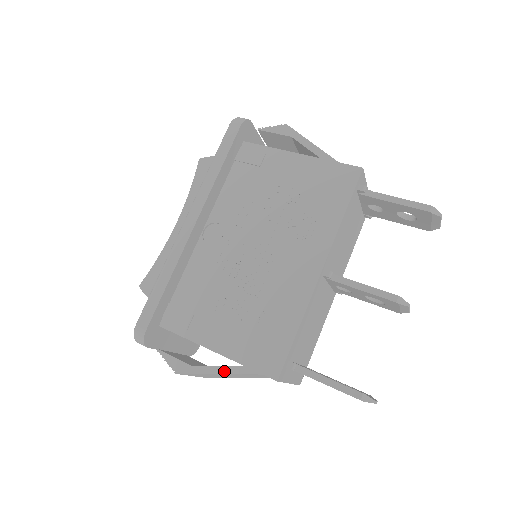
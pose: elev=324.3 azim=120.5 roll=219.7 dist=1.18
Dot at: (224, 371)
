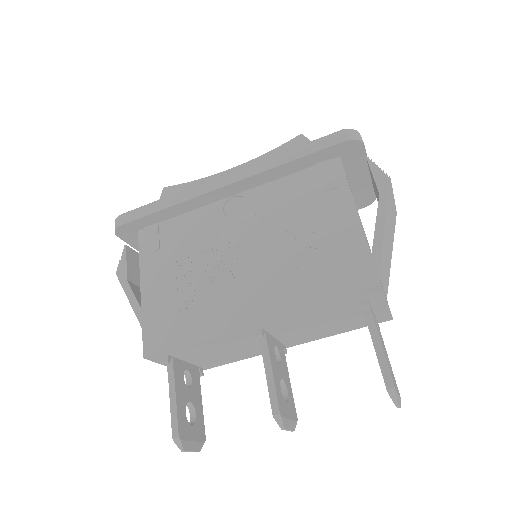
Dot at: (135, 309)
